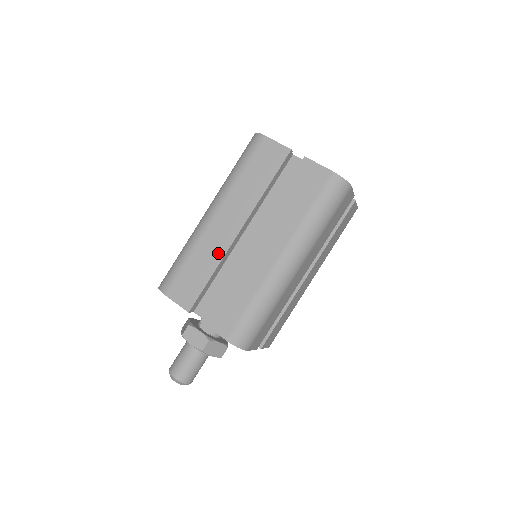
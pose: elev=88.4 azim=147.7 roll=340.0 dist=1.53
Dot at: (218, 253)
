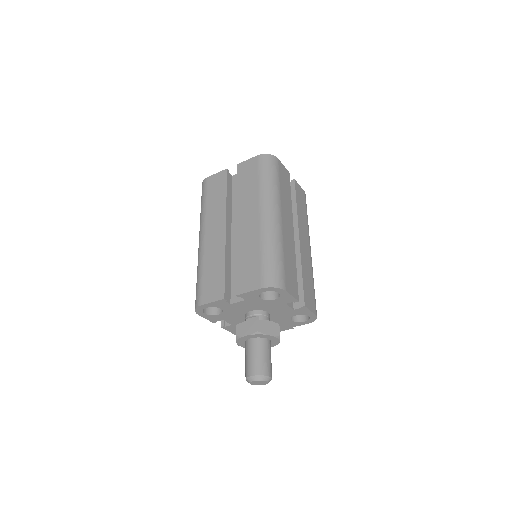
Dot at: (220, 250)
